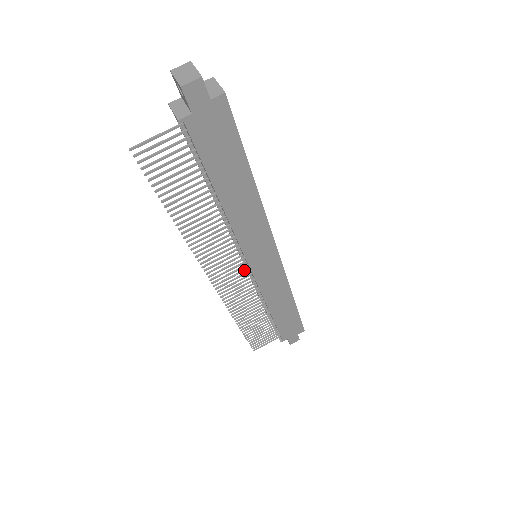
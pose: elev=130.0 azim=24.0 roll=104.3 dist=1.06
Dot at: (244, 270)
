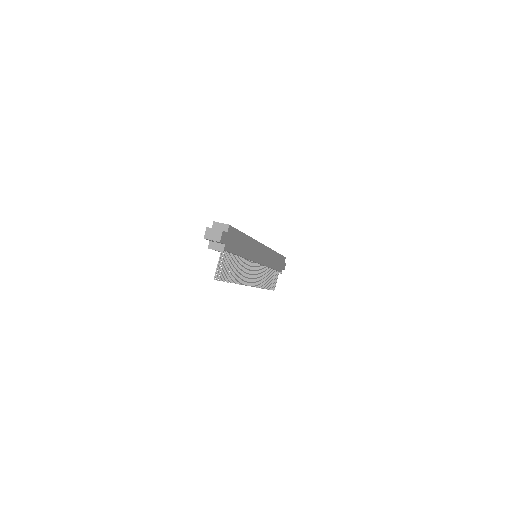
Dot at: (257, 267)
